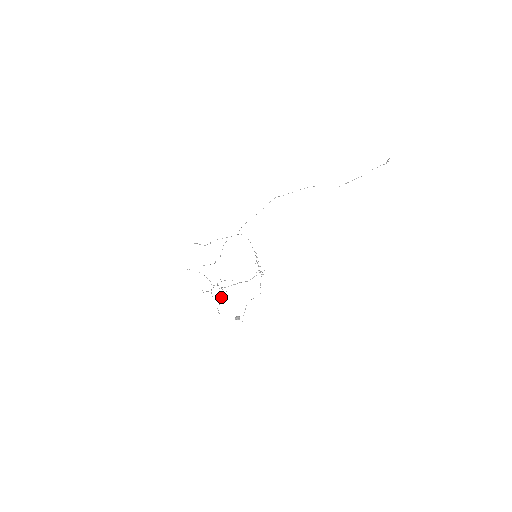
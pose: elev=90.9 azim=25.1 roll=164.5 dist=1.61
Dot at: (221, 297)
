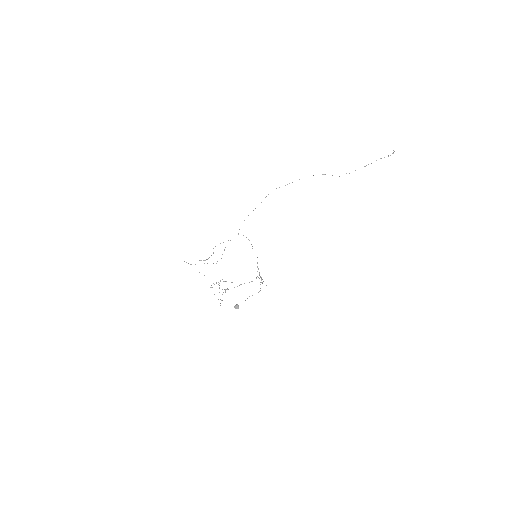
Dot at: (222, 294)
